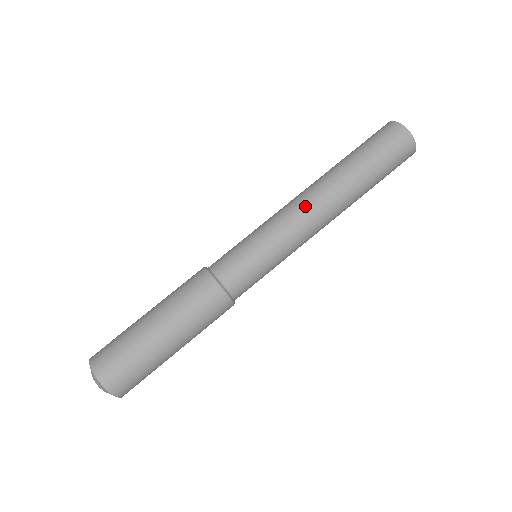
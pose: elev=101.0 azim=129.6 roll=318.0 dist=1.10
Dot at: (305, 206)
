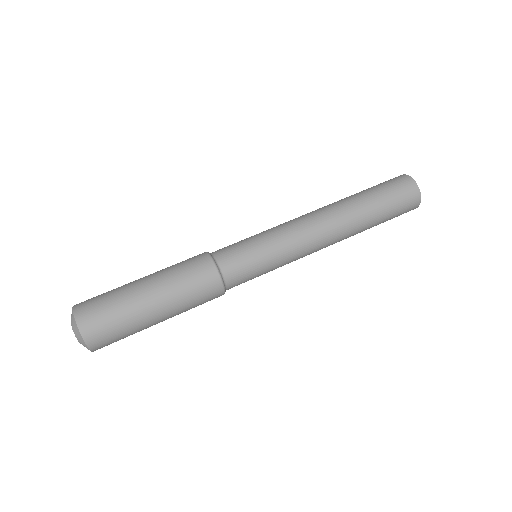
Dot at: (316, 229)
